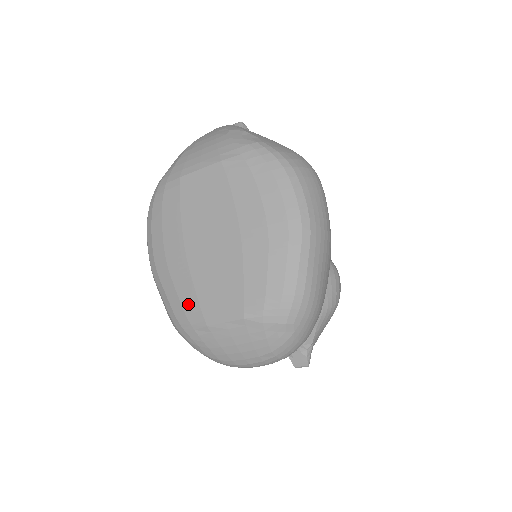
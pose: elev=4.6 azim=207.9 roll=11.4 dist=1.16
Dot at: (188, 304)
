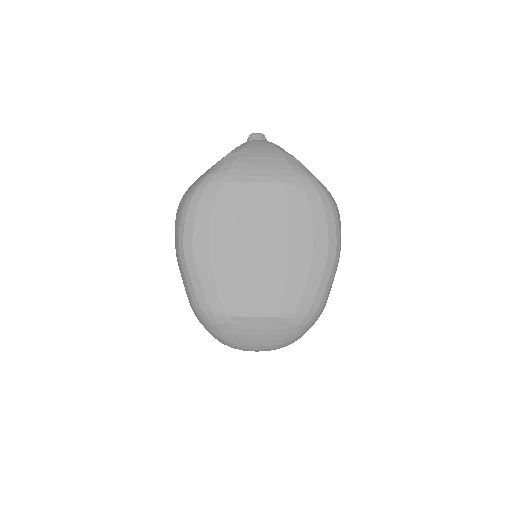
Dot at: (226, 295)
